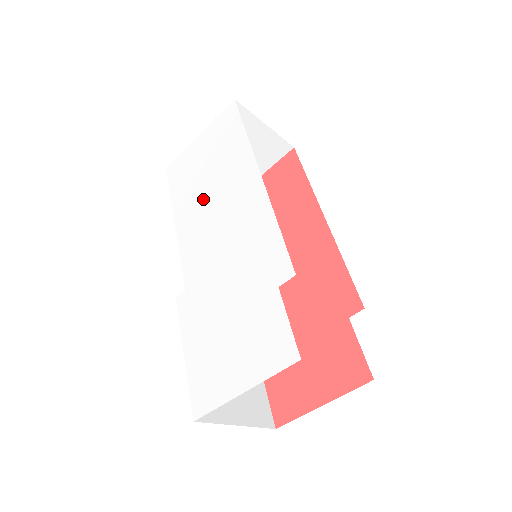
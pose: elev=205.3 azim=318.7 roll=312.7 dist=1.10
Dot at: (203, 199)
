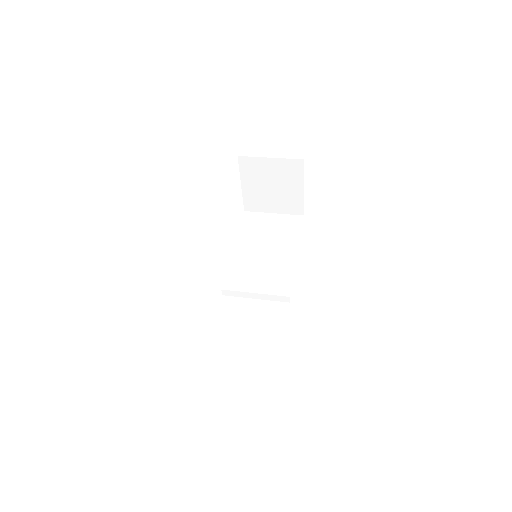
Dot at: occluded
